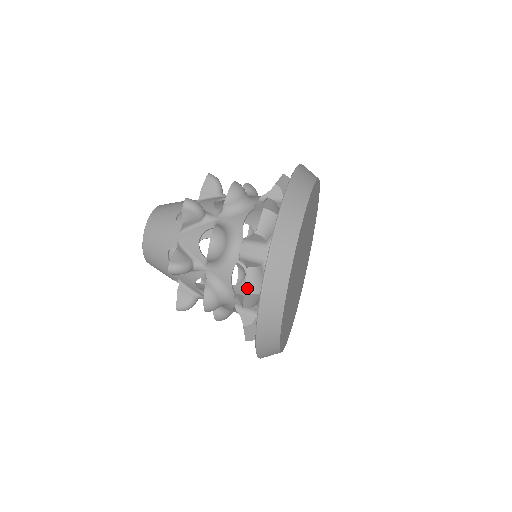
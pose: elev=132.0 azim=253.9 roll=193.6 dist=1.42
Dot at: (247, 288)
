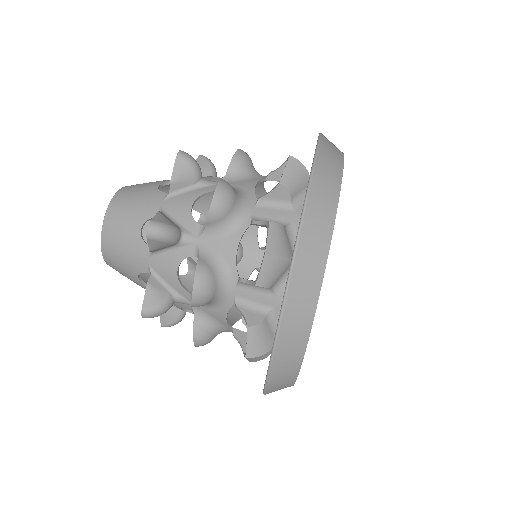
Dot at: (269, 247)
